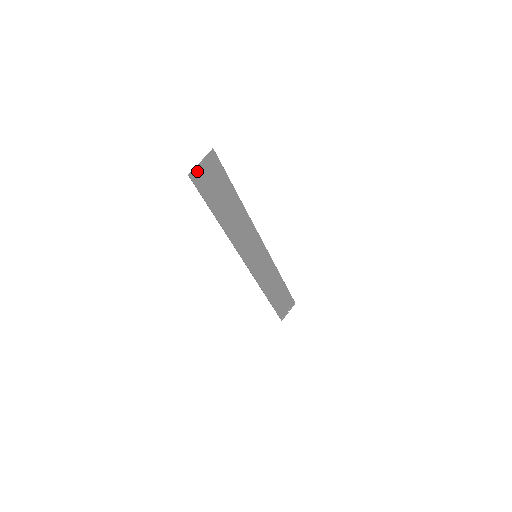
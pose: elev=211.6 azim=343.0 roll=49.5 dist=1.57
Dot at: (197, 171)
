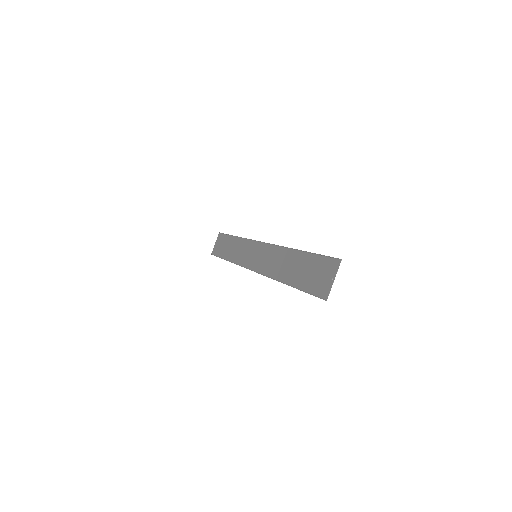
Dot at: (327, 288)
